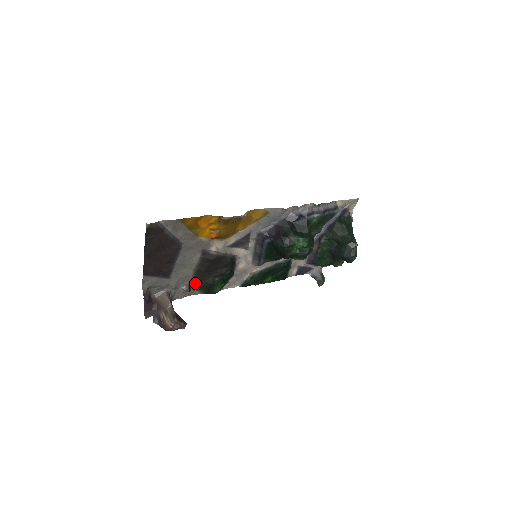
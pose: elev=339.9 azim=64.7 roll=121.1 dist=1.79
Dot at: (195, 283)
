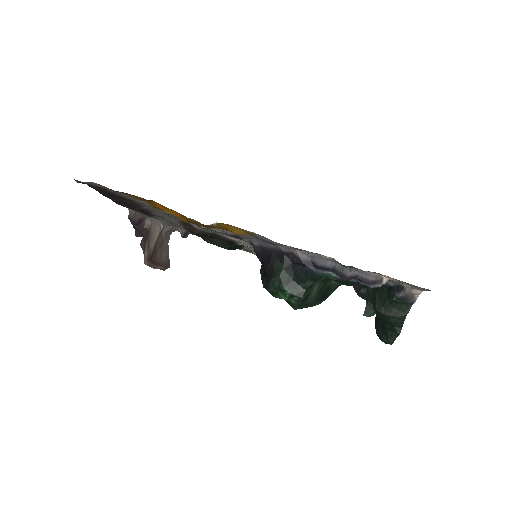
Dot at: occluded
